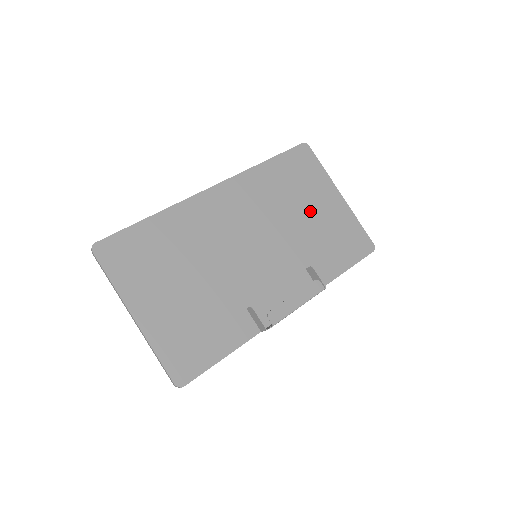
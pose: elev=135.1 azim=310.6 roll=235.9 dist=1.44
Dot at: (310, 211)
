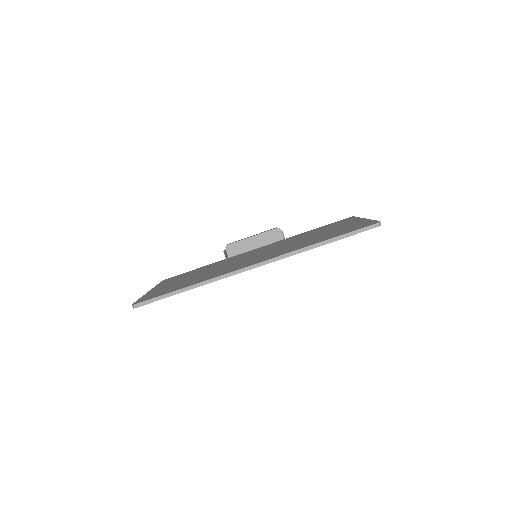
Dot at: occluded
